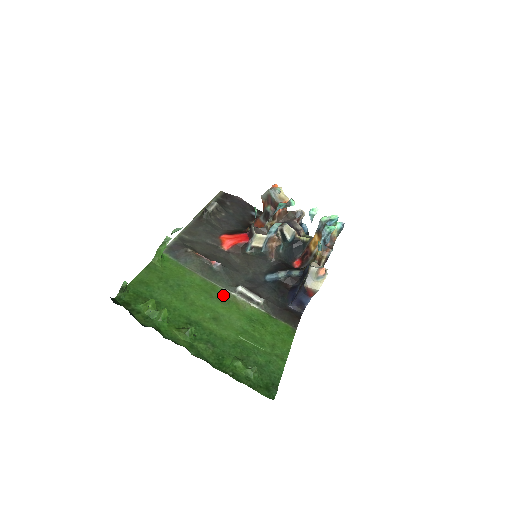
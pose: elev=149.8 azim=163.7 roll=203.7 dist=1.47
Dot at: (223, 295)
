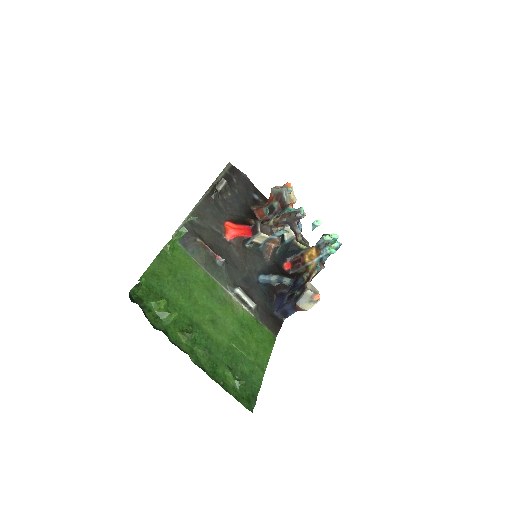
Dot at: (221, 294)
